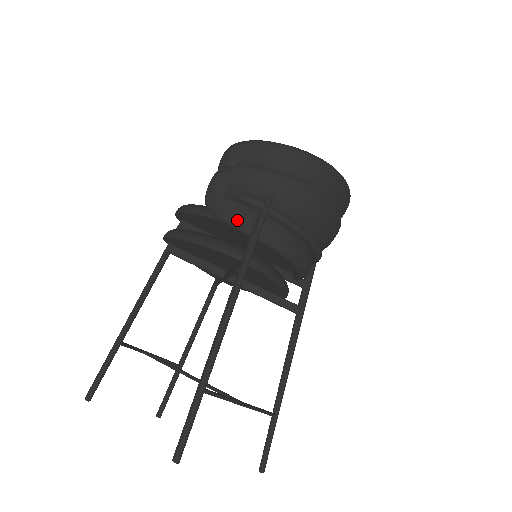
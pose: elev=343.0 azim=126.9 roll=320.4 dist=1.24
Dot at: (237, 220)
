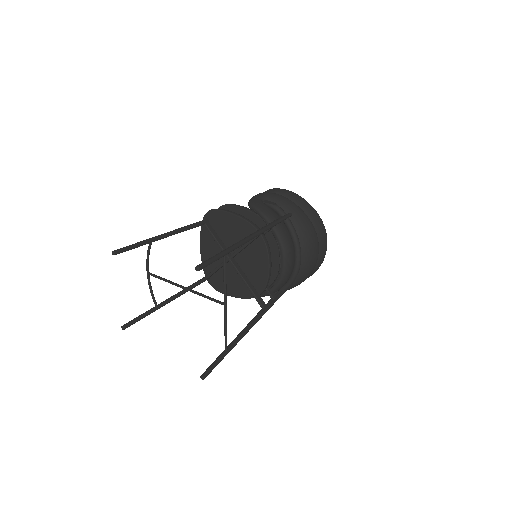
Dot at: (267, 213)
